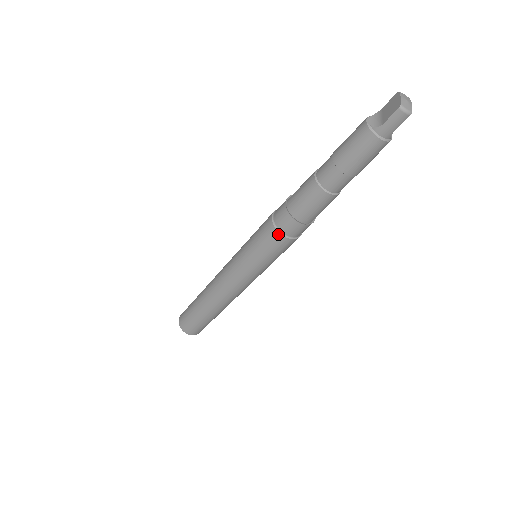
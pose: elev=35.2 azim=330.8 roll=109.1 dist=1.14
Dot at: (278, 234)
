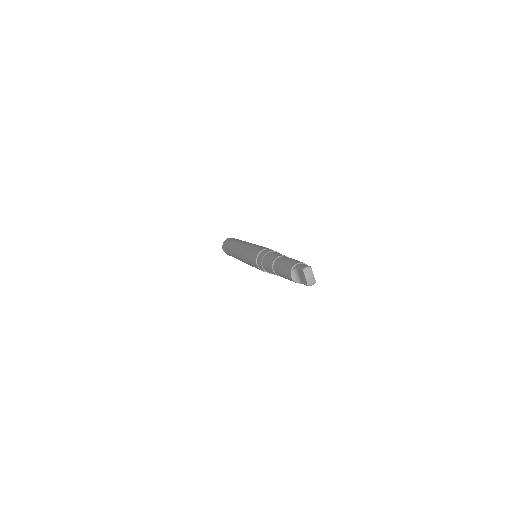
Dot at: occluded
